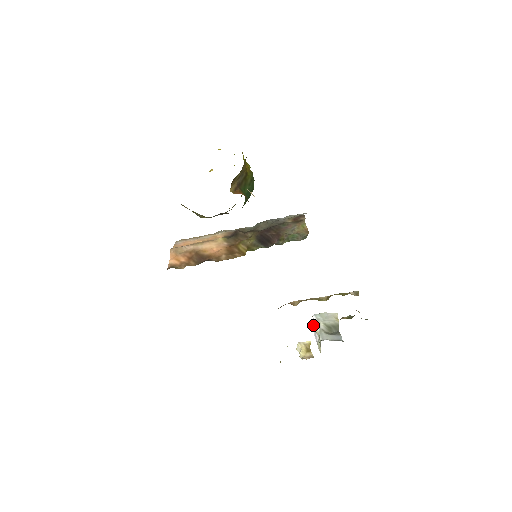
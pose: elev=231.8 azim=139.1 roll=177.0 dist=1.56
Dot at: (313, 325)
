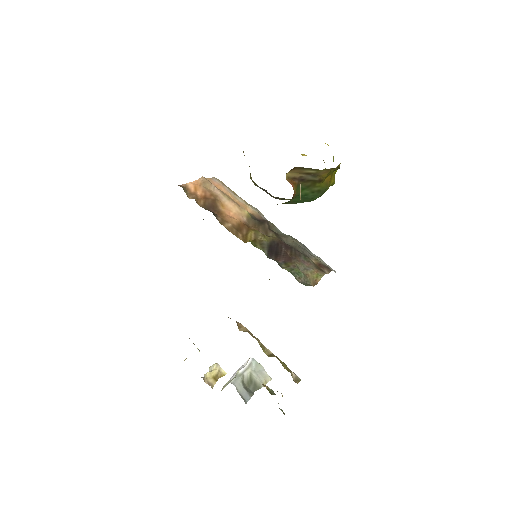
Dot at: occluded
